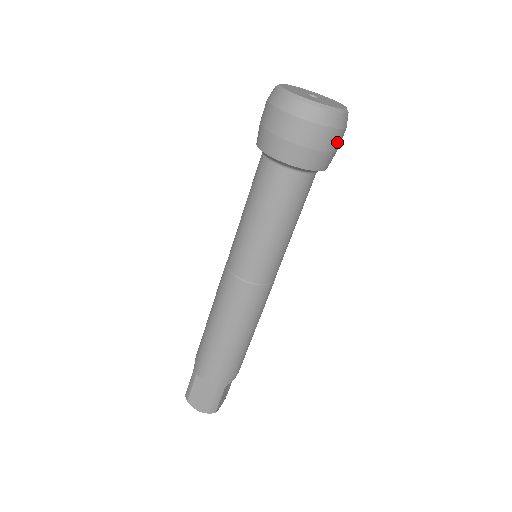
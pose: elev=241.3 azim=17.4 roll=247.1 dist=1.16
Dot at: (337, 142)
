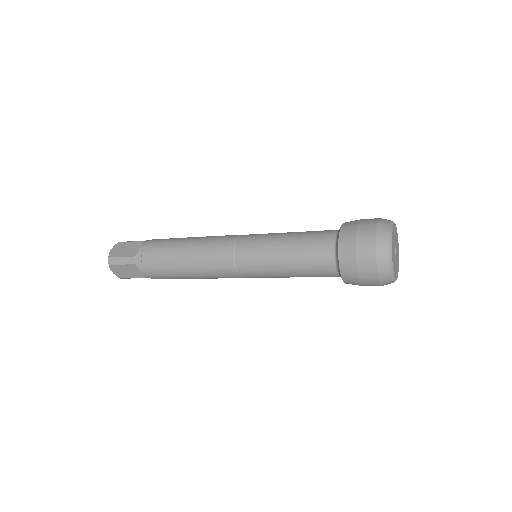
Dot at: occluded
